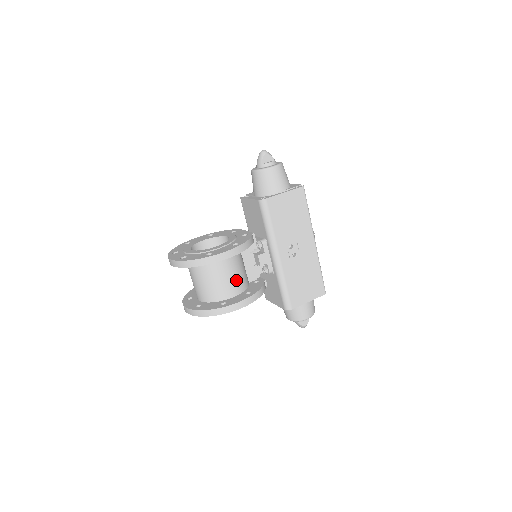
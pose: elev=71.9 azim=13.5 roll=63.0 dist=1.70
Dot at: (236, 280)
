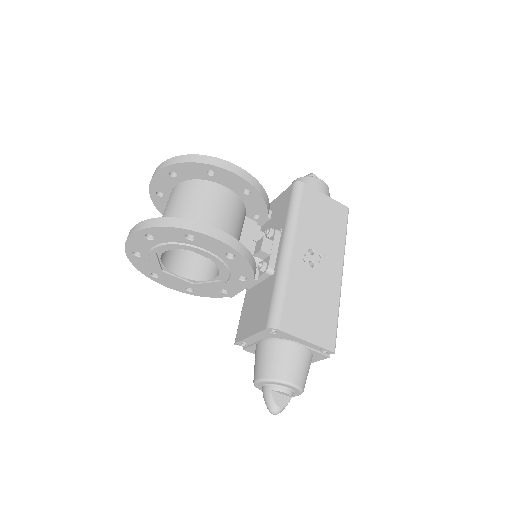
Dot at: (224, 227)
